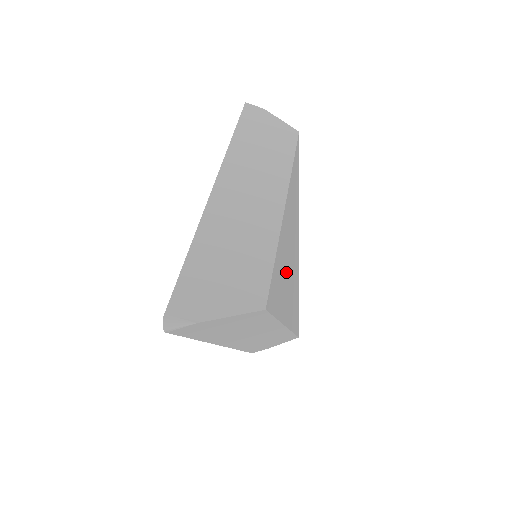
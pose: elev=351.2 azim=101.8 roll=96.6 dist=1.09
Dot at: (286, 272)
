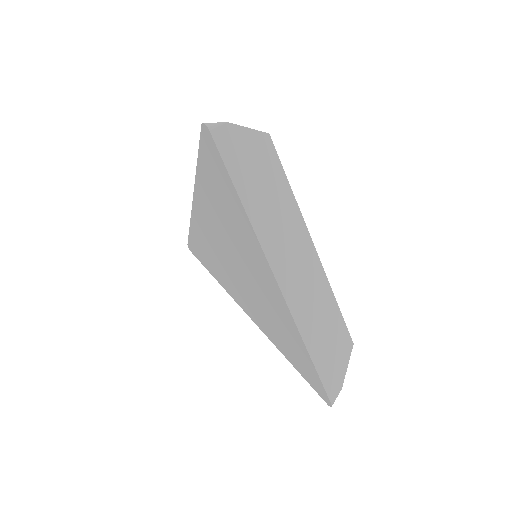
Dot at: occluded
